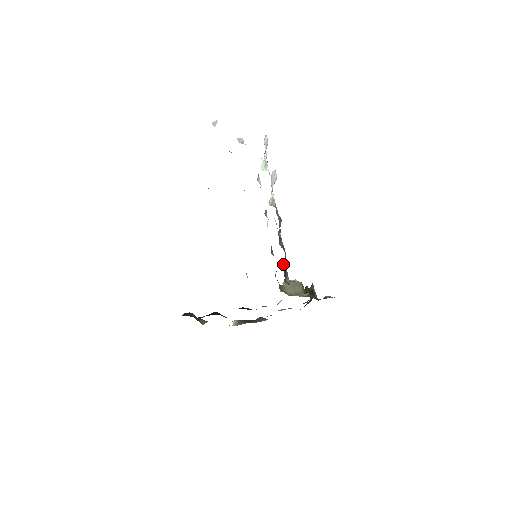
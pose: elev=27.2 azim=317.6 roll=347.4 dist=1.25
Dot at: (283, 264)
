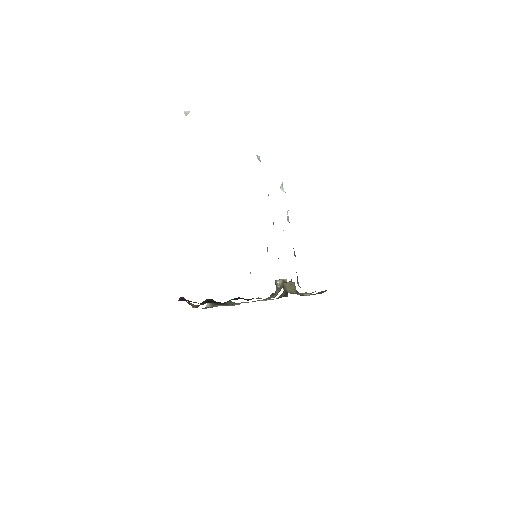
Dot at: occluded
